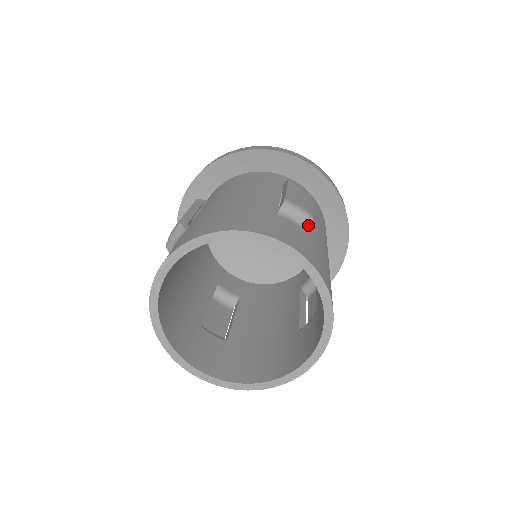
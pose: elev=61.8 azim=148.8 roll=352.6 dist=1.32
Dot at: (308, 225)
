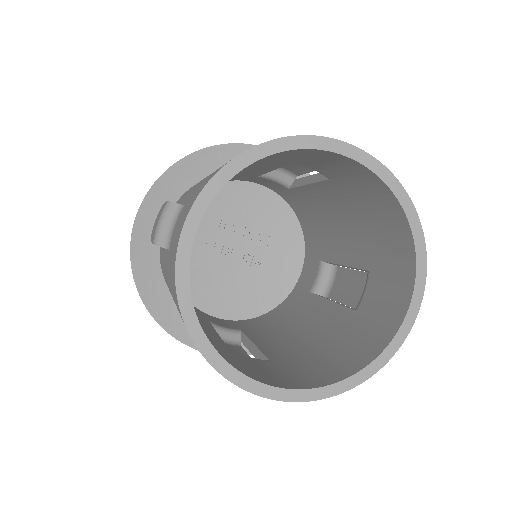
Dot at: occluded
